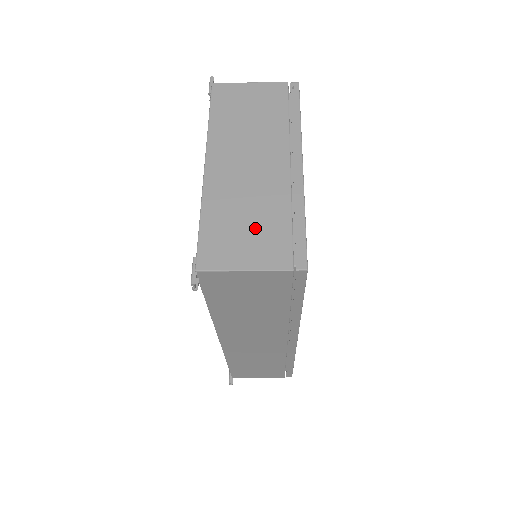
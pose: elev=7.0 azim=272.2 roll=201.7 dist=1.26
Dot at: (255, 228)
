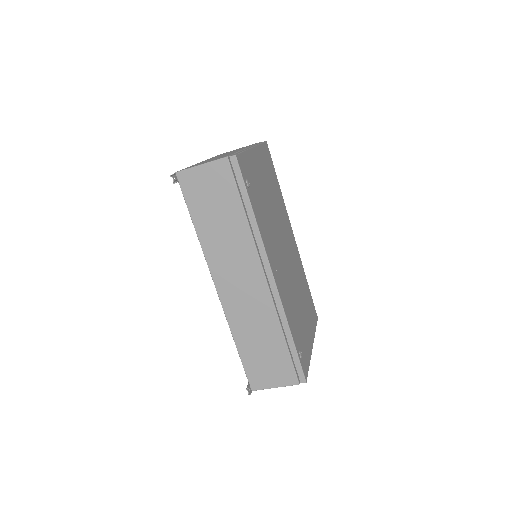
Dot at: occluded
